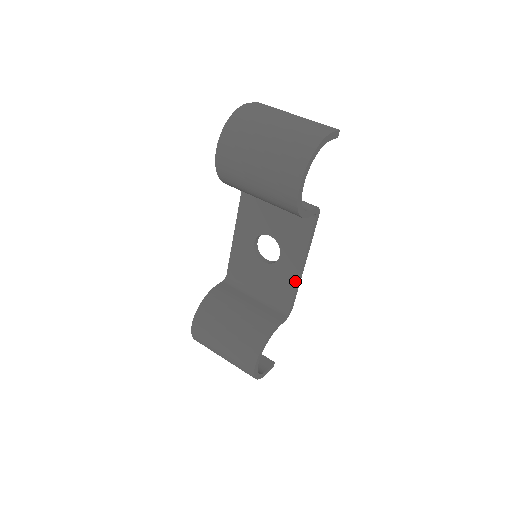
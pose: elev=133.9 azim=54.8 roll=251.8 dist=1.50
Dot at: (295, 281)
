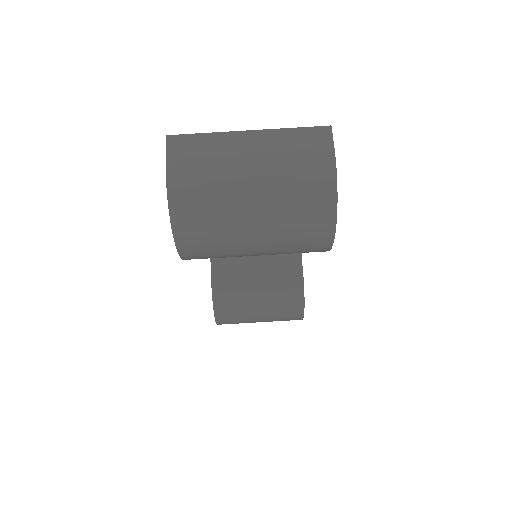
Dot at: occluded
